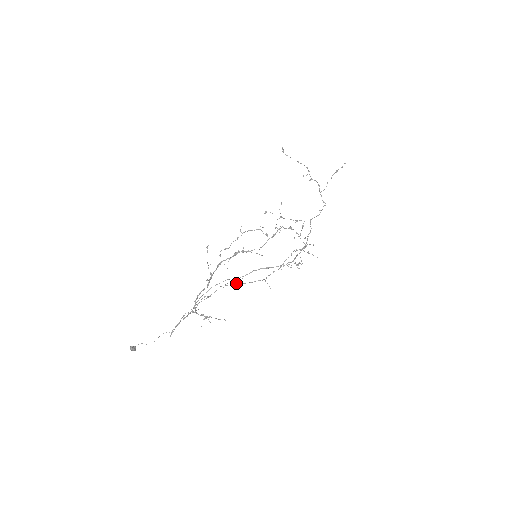
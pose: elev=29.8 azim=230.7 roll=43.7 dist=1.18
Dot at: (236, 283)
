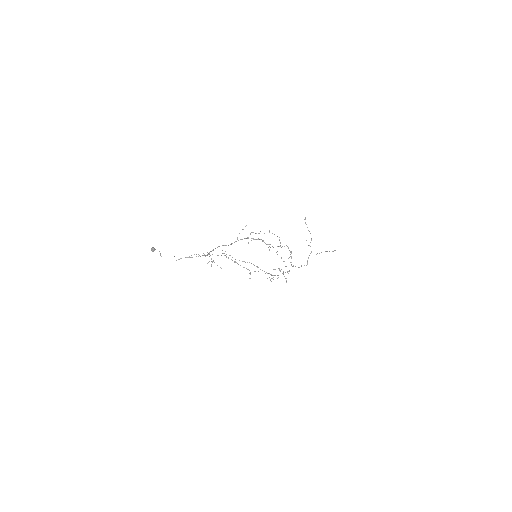
Dot at: (235, 261)
